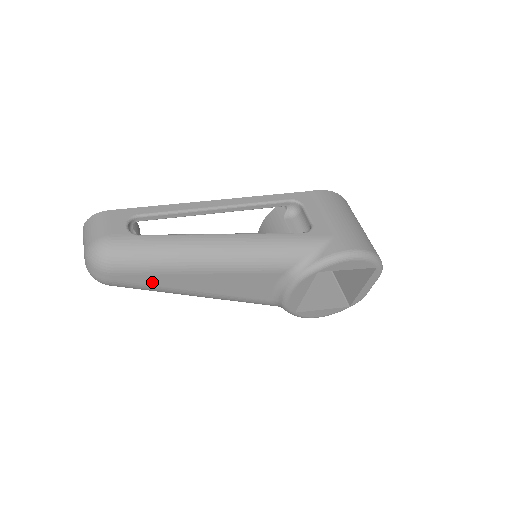
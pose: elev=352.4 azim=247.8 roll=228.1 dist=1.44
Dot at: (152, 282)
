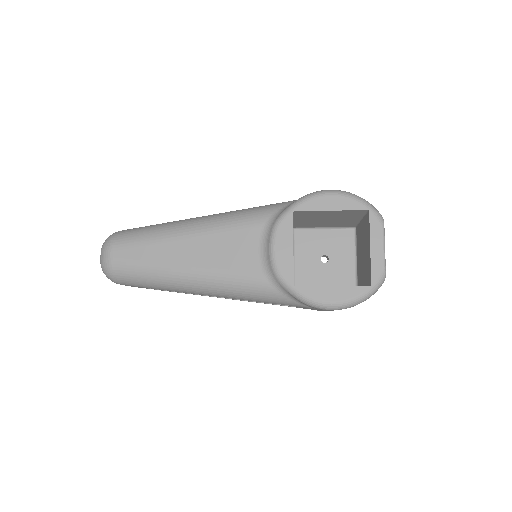
Dot at: (145, 257)
